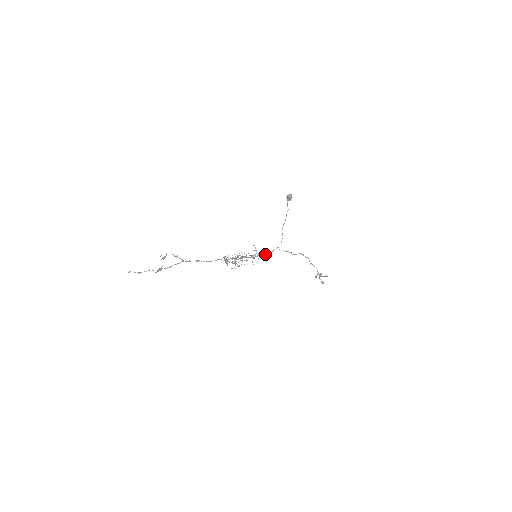
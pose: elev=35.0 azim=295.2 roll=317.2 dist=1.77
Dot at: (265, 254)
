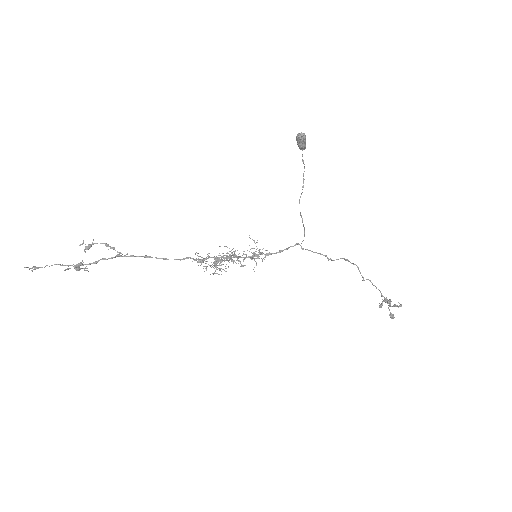
Dot at: occluded
